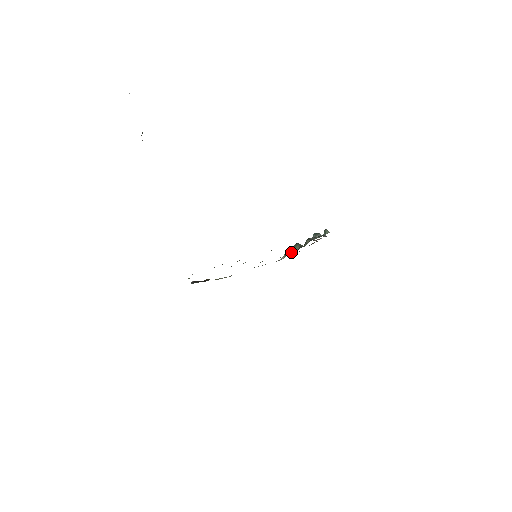
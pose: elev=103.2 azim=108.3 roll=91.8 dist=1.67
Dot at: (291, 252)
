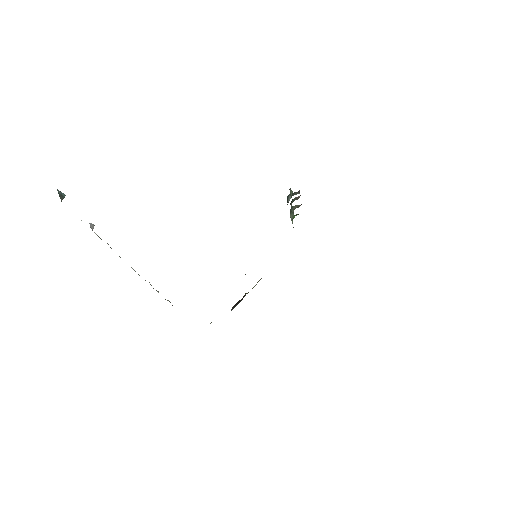
Dot at: occluded
